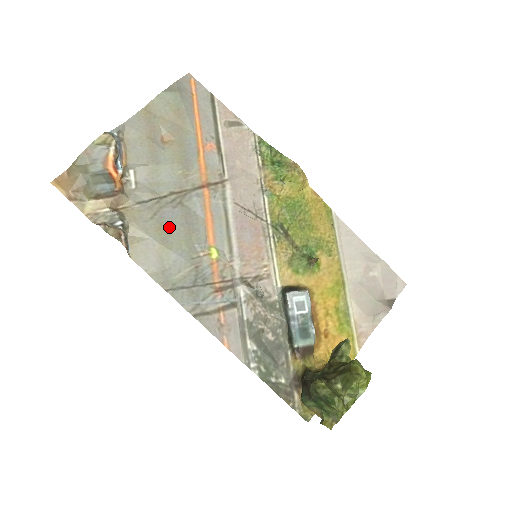
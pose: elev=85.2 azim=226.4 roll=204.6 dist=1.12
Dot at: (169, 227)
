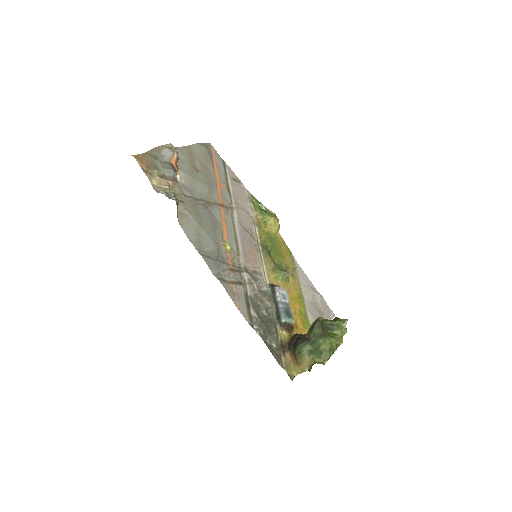
Dot at: (202, 217)
